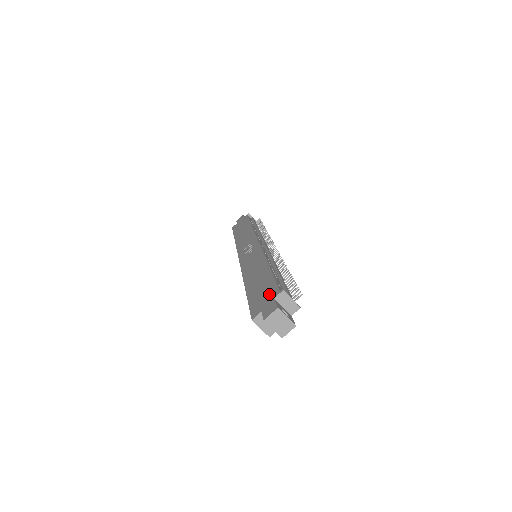
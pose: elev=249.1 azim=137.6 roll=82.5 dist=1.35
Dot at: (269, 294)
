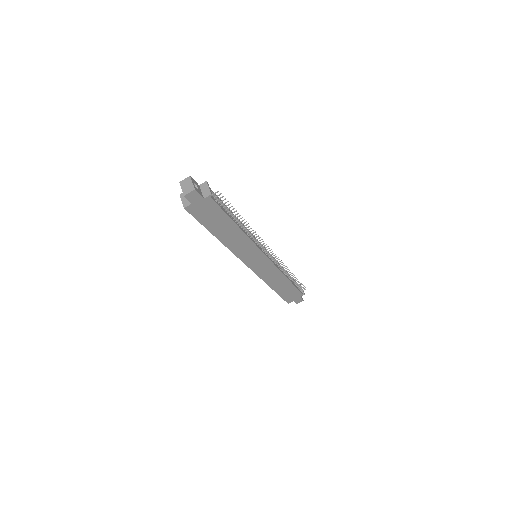
Dot at: occluded
